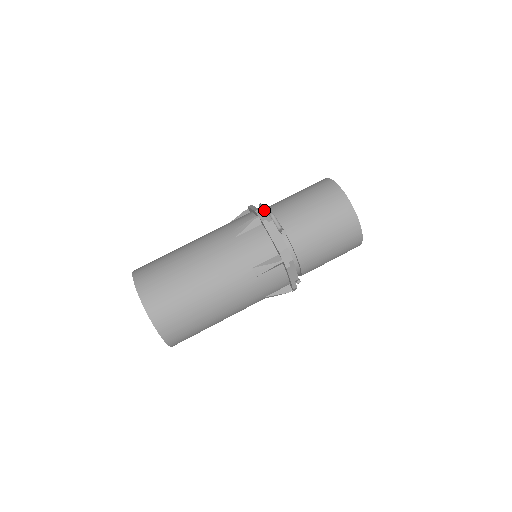
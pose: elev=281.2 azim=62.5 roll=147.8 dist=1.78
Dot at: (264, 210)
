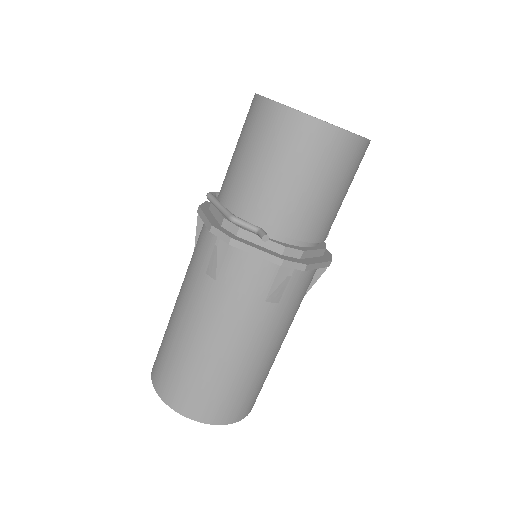
Dot at: (218, 210)
